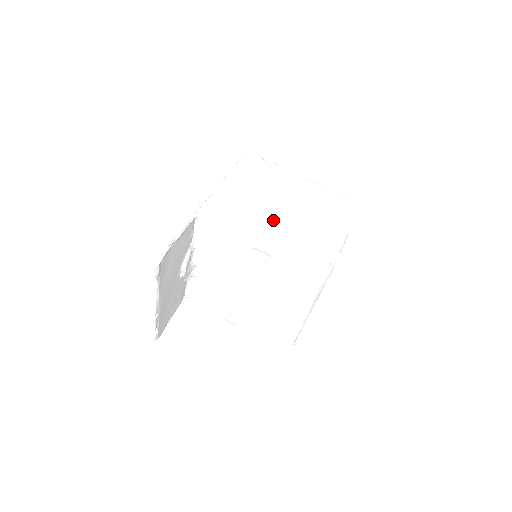
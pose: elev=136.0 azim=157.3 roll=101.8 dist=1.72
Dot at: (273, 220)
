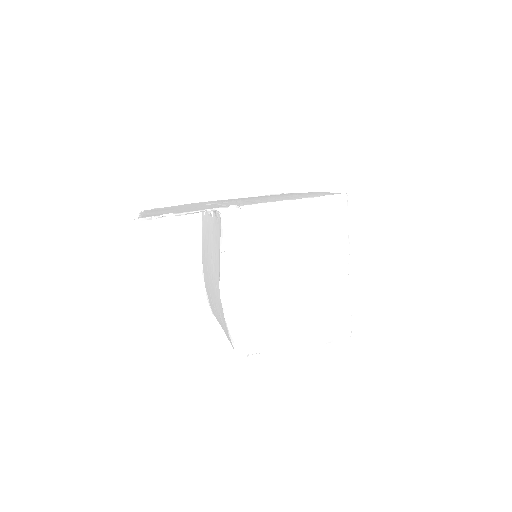
Dot at: (263, 279)
